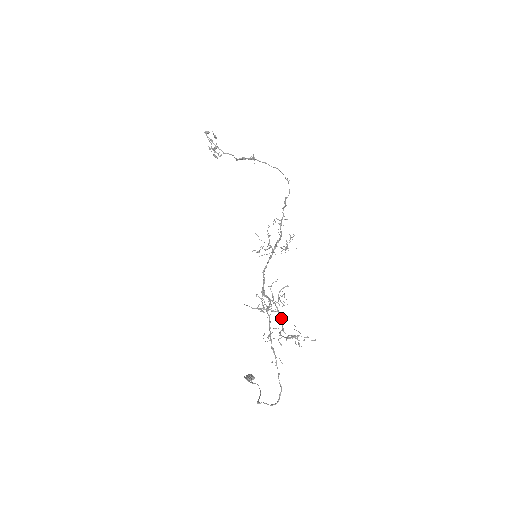
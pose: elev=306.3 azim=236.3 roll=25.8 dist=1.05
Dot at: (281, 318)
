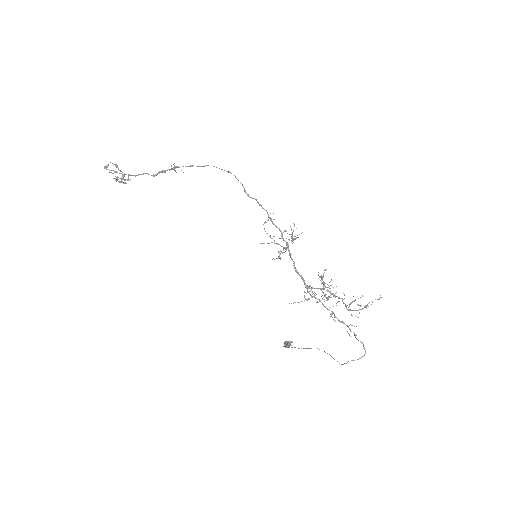
Dot at: (338, 297)
